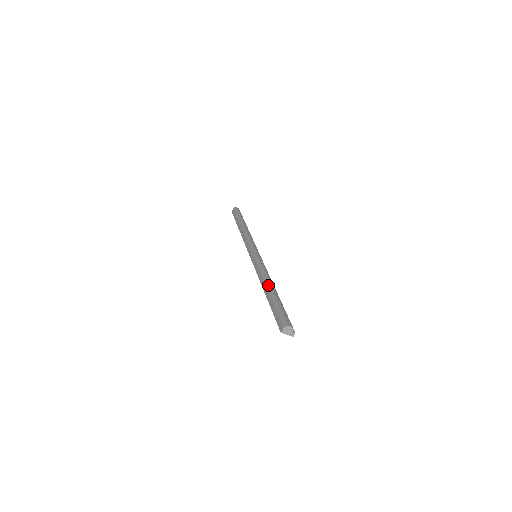
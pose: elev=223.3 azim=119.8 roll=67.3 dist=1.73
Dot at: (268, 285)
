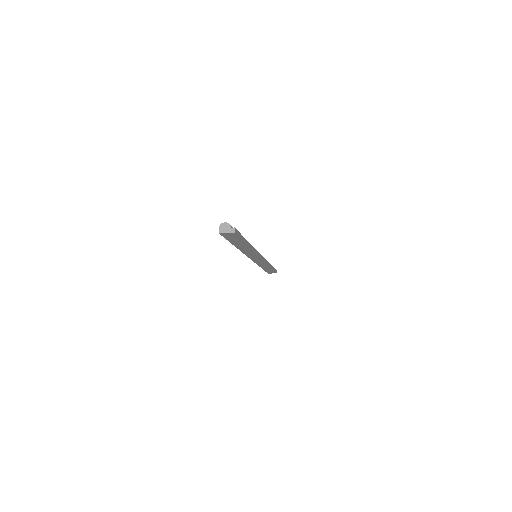
Dot at: occluded
